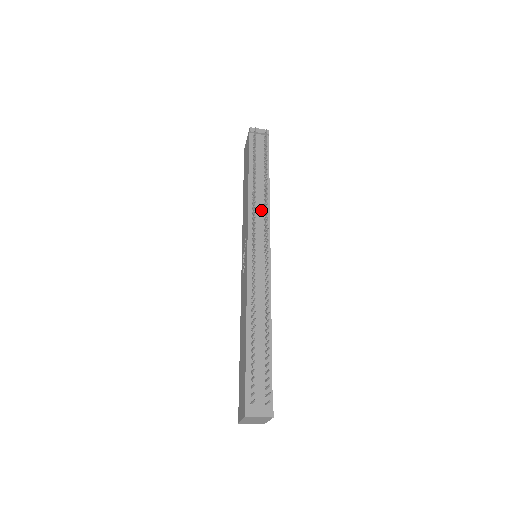
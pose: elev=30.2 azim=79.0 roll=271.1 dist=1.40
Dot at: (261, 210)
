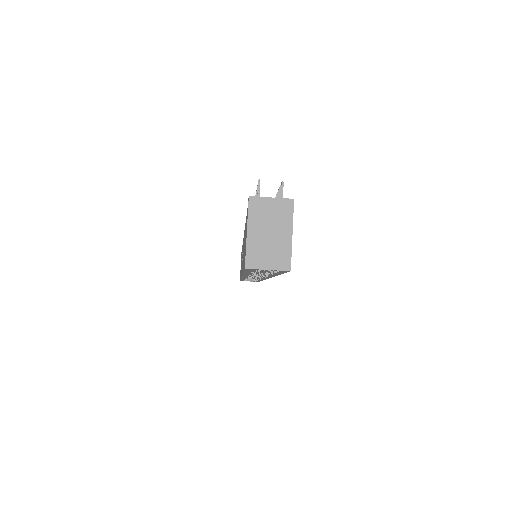
Dot at: occluded
